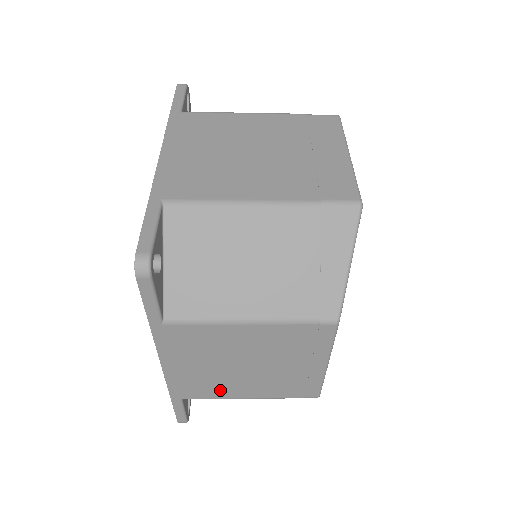
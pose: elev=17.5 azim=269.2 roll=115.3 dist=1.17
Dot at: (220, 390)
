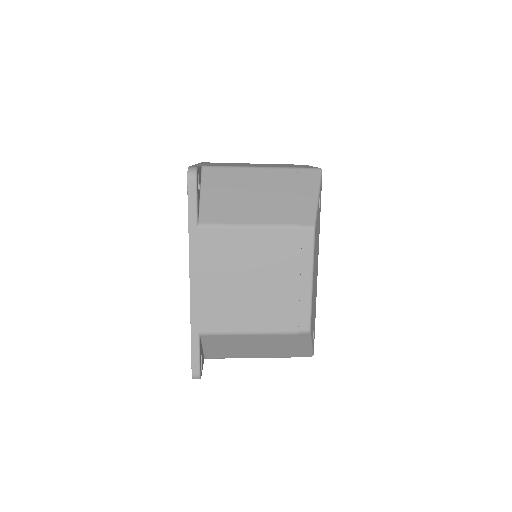
Dot at: (231, 318)
